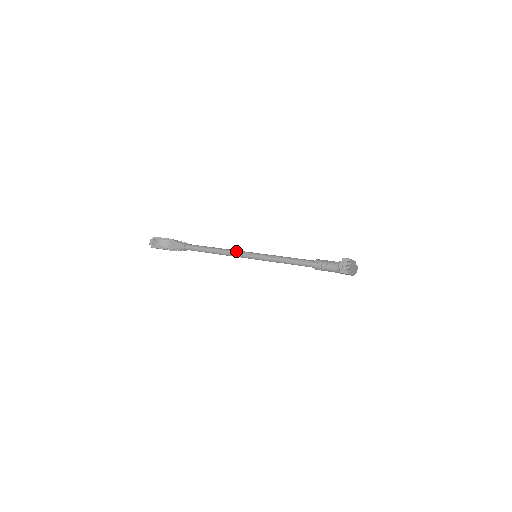
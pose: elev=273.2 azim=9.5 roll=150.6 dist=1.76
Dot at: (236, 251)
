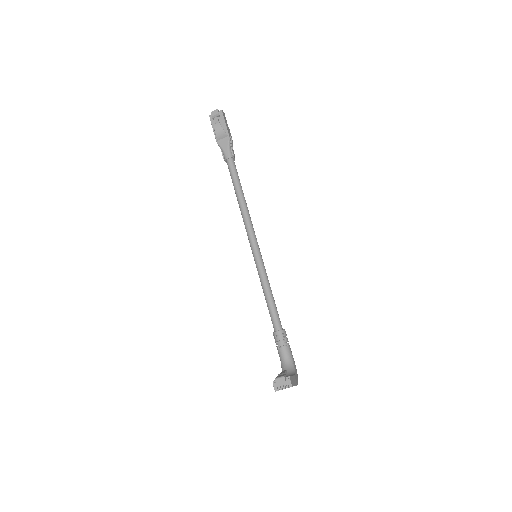
Dot at: (251, 227)
